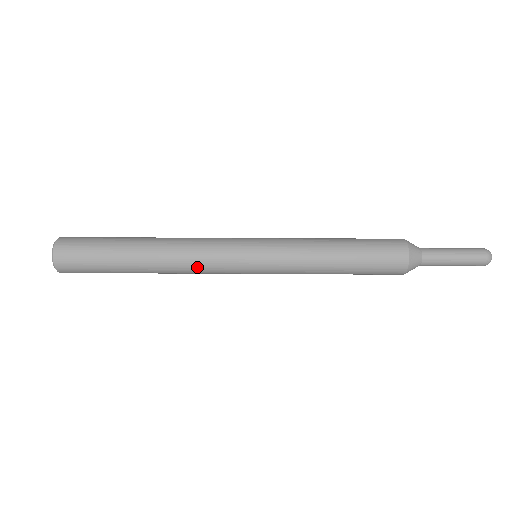
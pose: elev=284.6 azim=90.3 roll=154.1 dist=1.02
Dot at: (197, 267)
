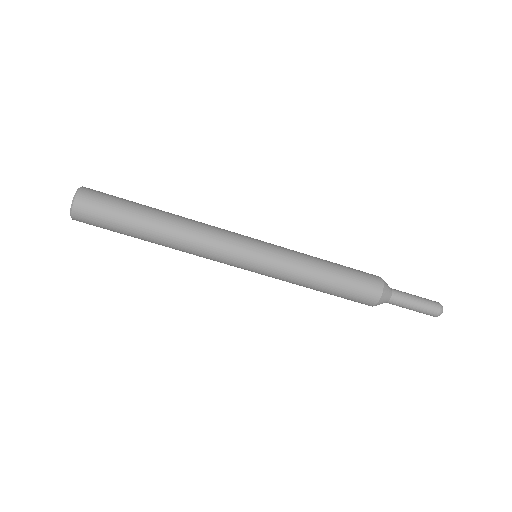
Dot at: occluded
